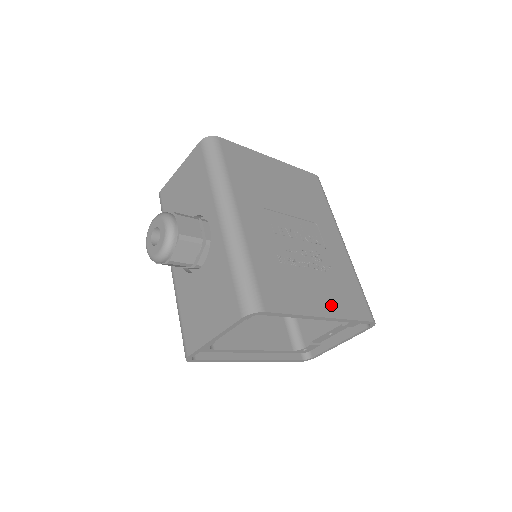
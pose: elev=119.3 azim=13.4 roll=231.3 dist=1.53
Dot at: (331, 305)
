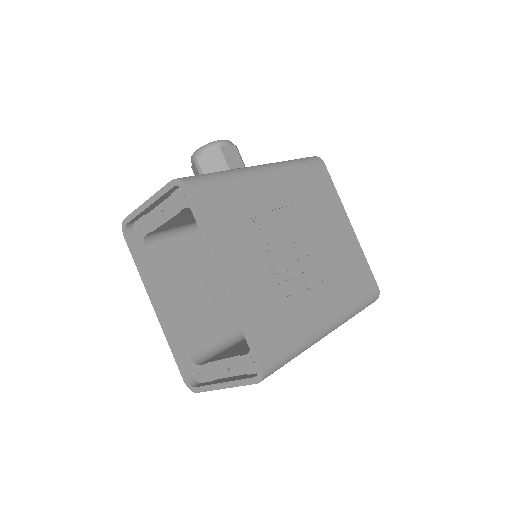
Dot at: (244, 288)
